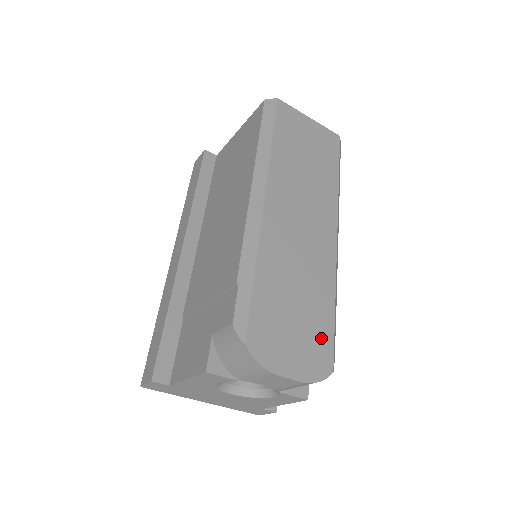
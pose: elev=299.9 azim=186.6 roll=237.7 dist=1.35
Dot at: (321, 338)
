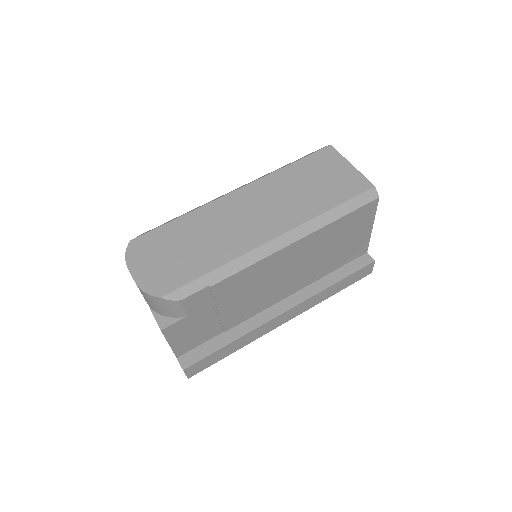
Dot at: (178, 276)
